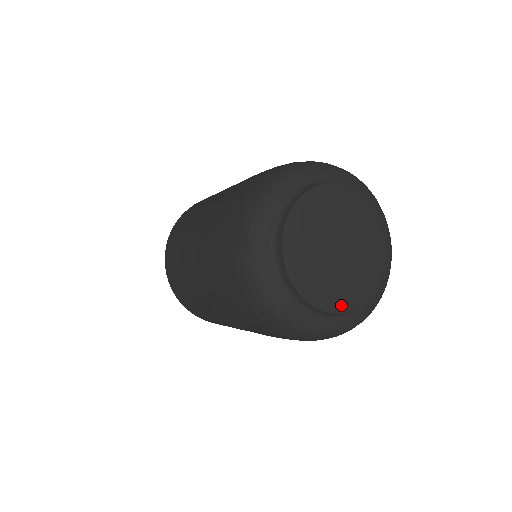
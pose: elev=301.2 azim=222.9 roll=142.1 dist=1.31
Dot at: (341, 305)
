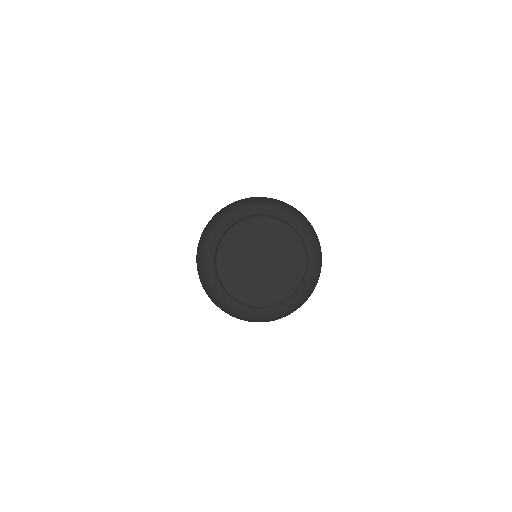
Dot at: (239, 294)
